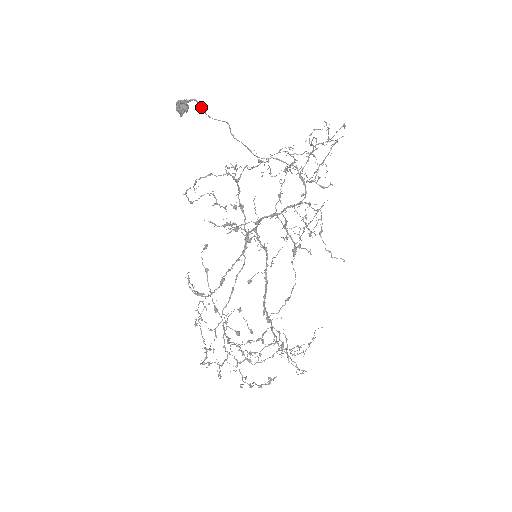
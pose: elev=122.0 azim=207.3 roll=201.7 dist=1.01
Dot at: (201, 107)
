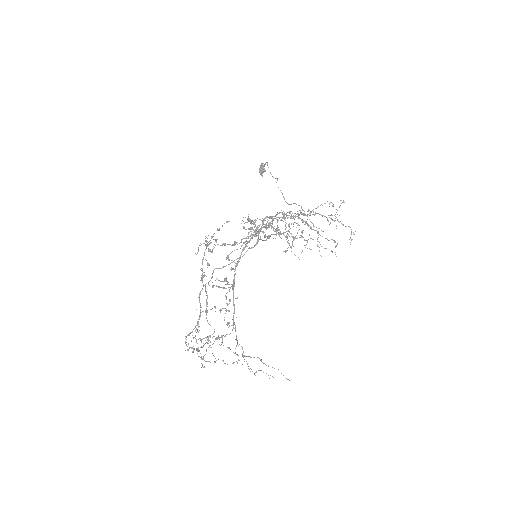
Dot at: occluded
